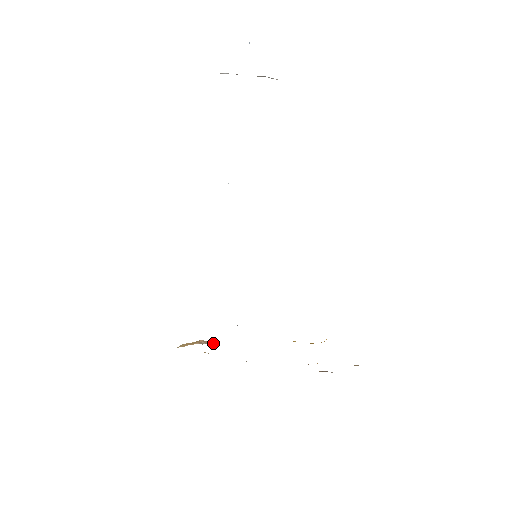
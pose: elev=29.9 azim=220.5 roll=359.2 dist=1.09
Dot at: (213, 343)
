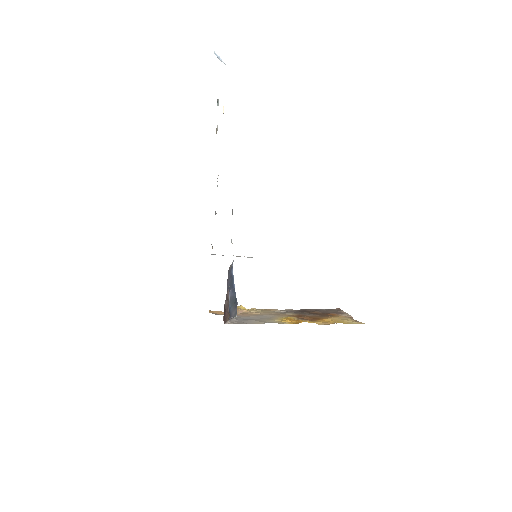
Dot at: (245, 311)
